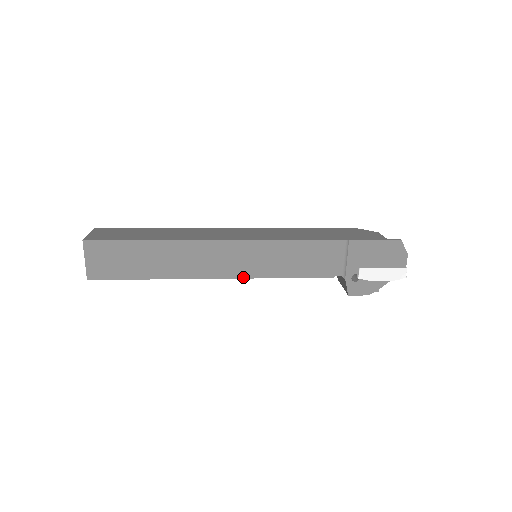
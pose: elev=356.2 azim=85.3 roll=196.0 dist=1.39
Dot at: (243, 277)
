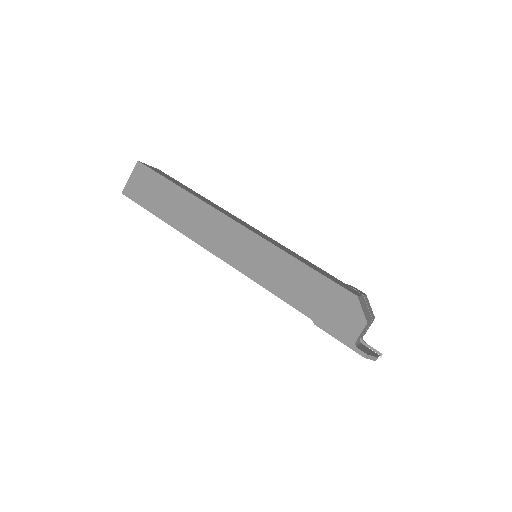
Dot at: occluded
